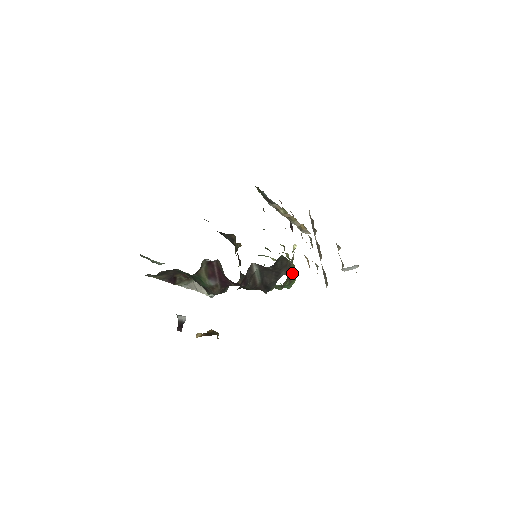
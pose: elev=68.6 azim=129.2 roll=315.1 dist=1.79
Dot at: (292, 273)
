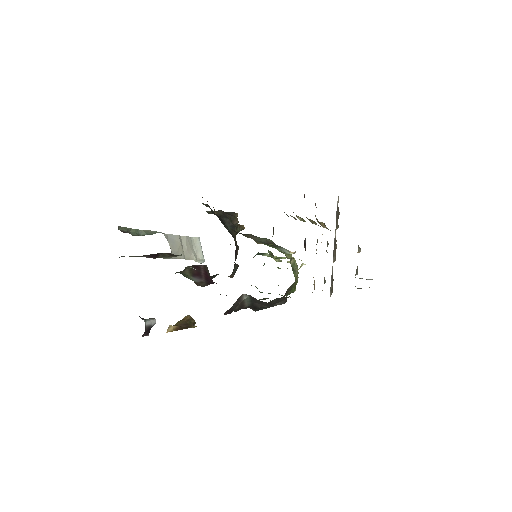
Dot at: occluded
